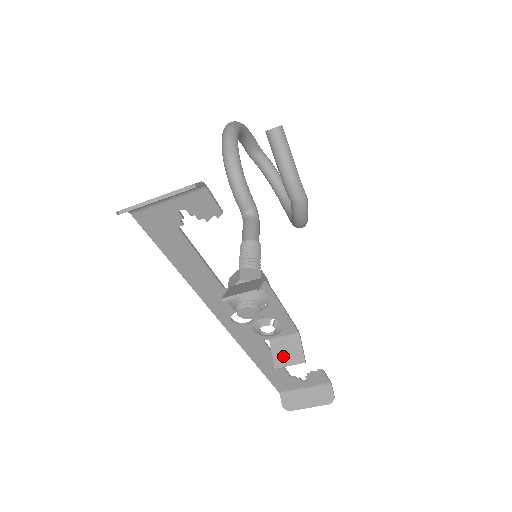
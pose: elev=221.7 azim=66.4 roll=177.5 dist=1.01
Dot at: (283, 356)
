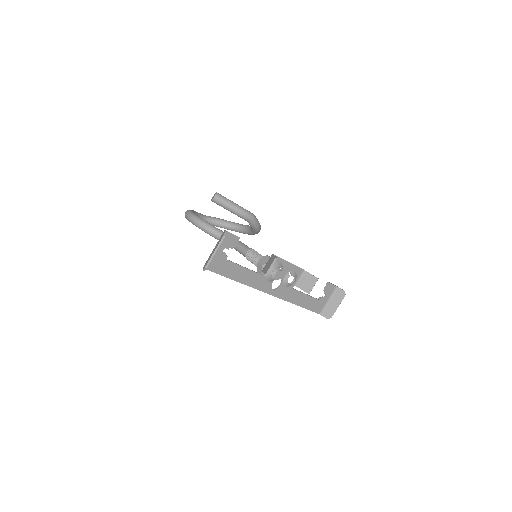
Dot at: (307, 286)
